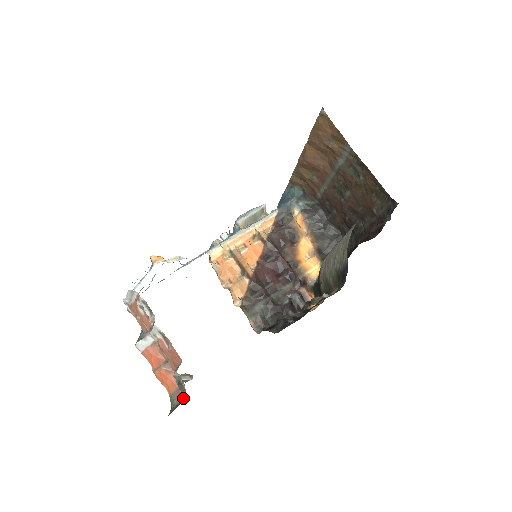
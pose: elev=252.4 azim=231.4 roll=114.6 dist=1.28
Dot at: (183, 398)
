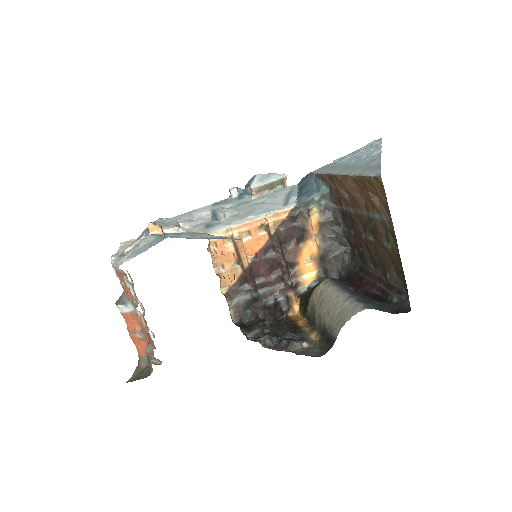
Dot at: (149, 370)
